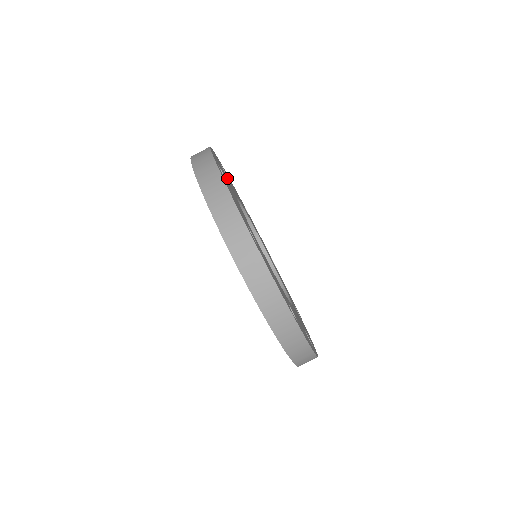
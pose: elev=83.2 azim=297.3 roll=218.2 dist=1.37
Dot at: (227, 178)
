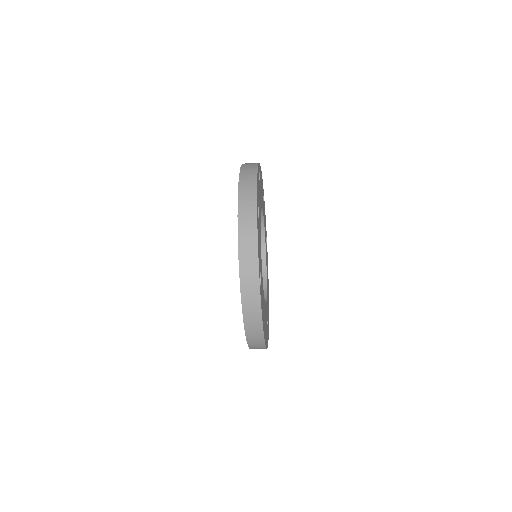
Dot at: occluded
